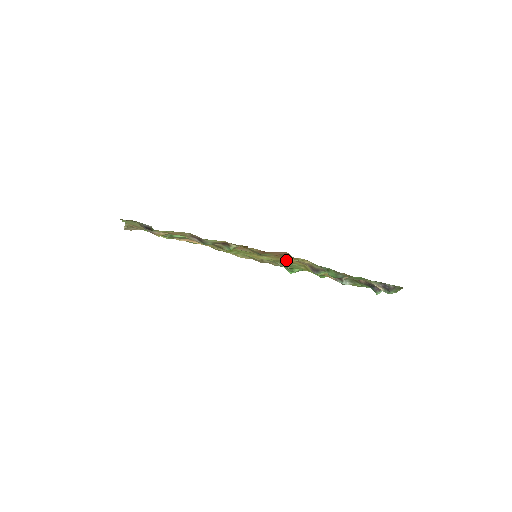
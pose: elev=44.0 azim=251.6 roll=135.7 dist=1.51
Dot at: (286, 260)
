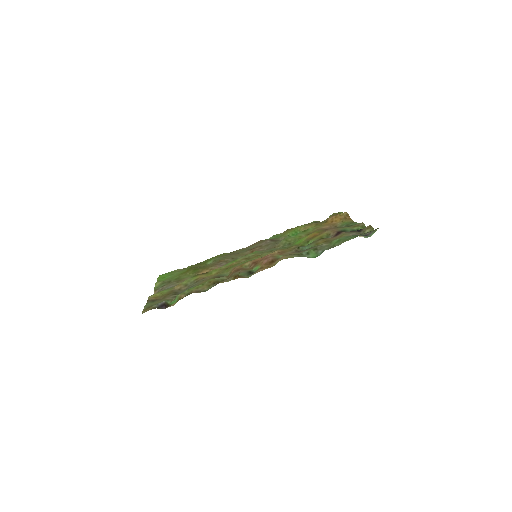
Dot at: occluded
